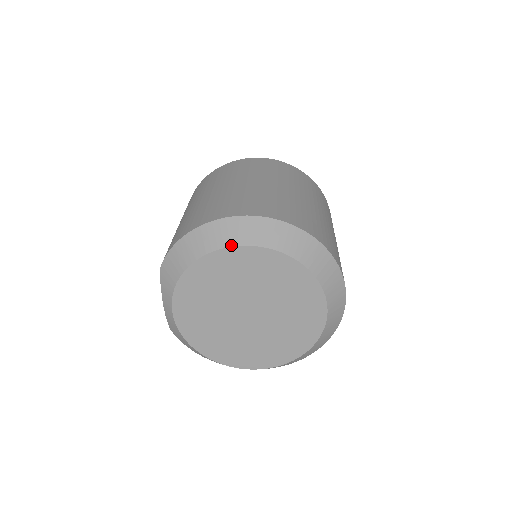
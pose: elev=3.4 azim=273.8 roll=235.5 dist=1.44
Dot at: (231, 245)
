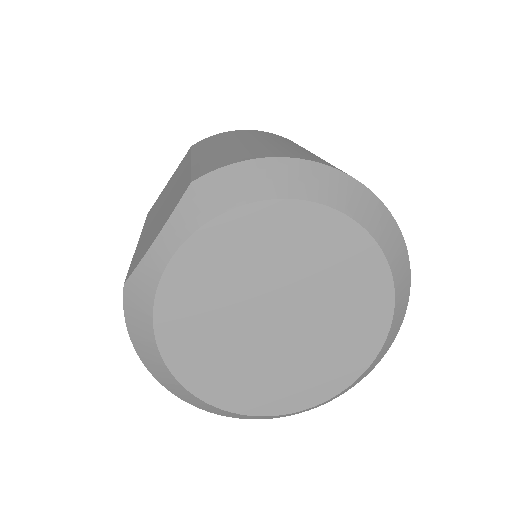
Dot at: (338, 208)
